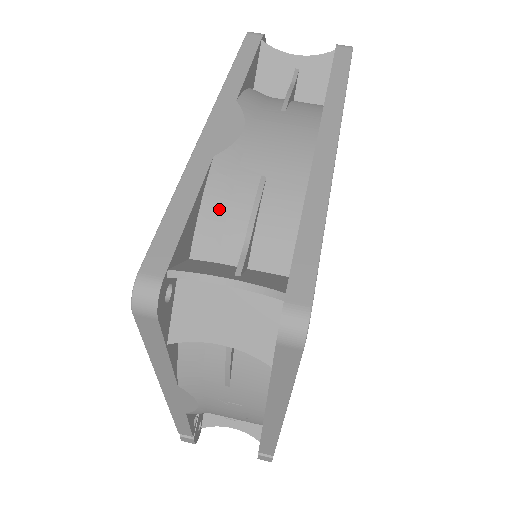
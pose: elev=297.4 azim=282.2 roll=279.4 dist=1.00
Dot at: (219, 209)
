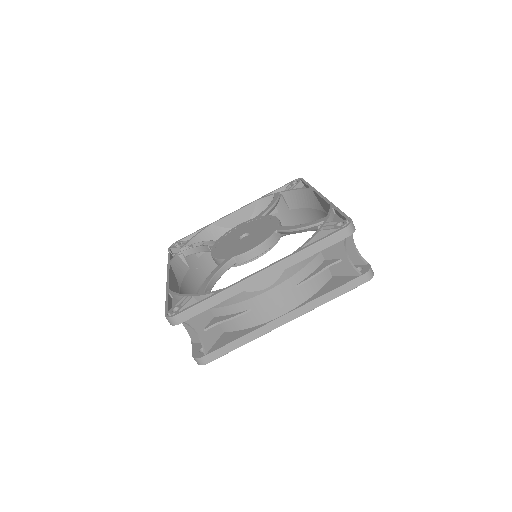
Dot at: (226, 303)
